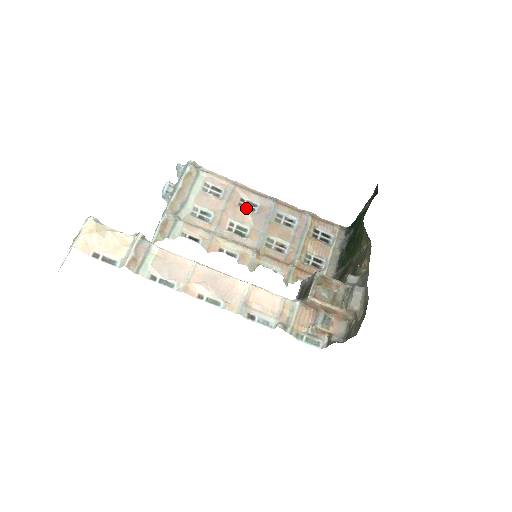
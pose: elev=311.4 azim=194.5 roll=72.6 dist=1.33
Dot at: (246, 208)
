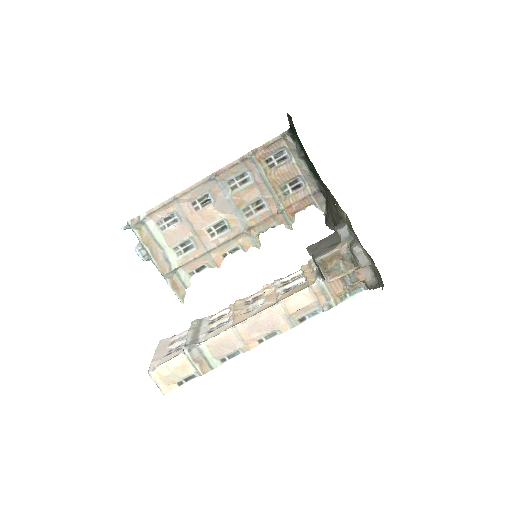
Dot at: (203, 206)
